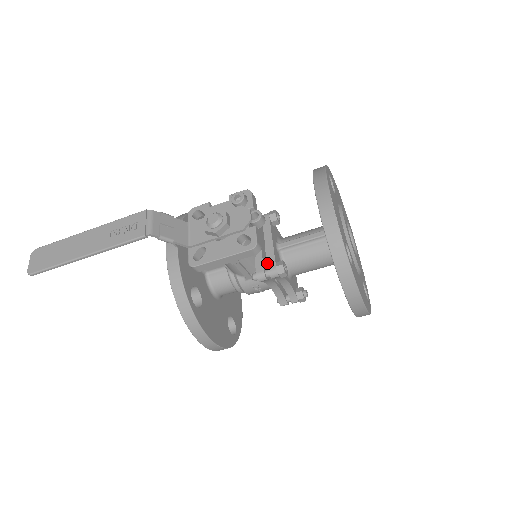
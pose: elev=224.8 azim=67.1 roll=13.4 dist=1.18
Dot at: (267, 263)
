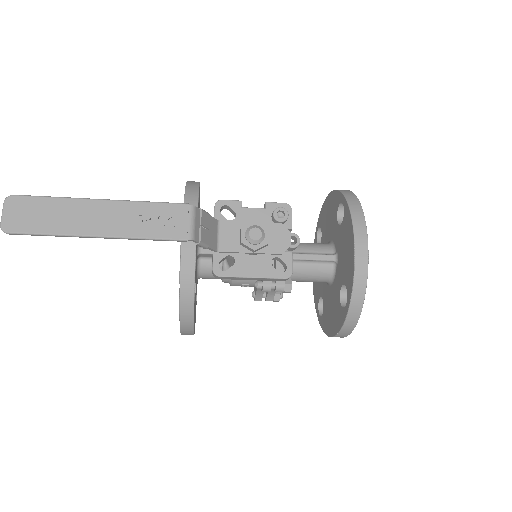
Dot at: occluded
